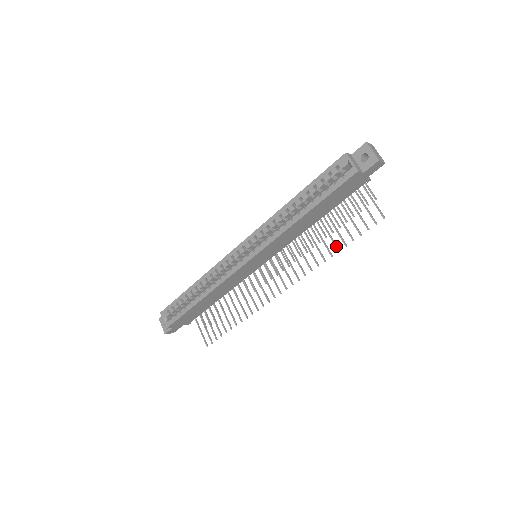
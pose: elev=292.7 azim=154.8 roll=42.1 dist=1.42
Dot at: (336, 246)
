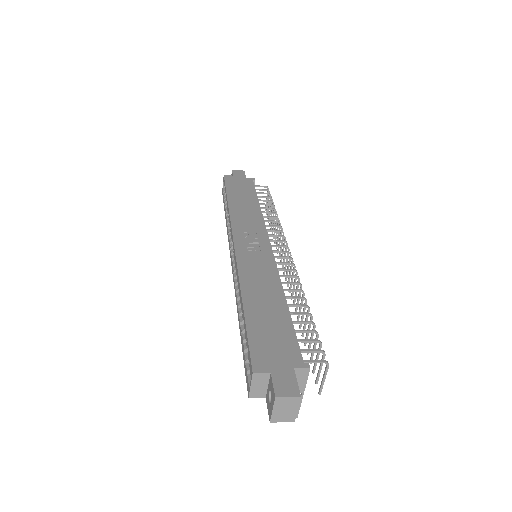
Dot at: occluded
